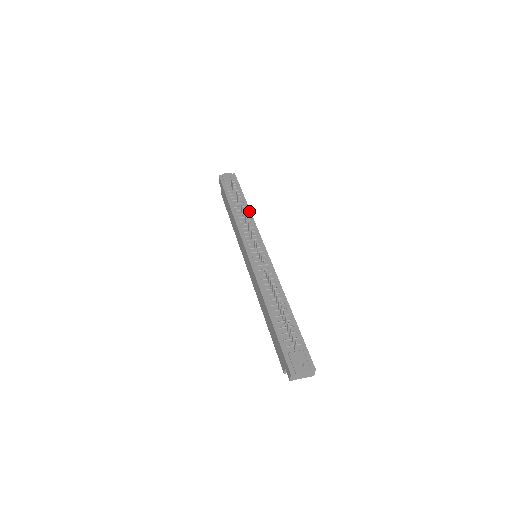
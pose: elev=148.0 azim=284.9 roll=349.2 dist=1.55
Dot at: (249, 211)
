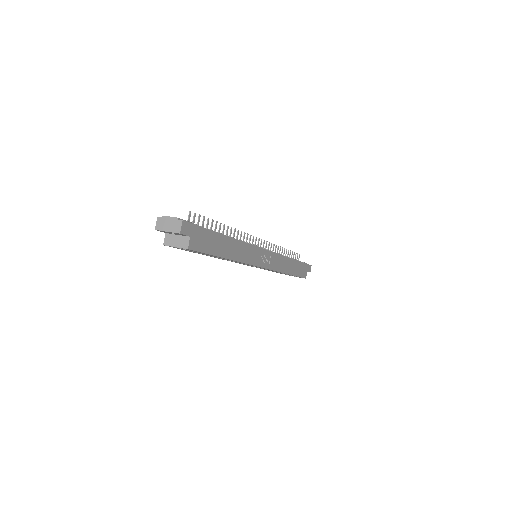
Dot at: occluded
